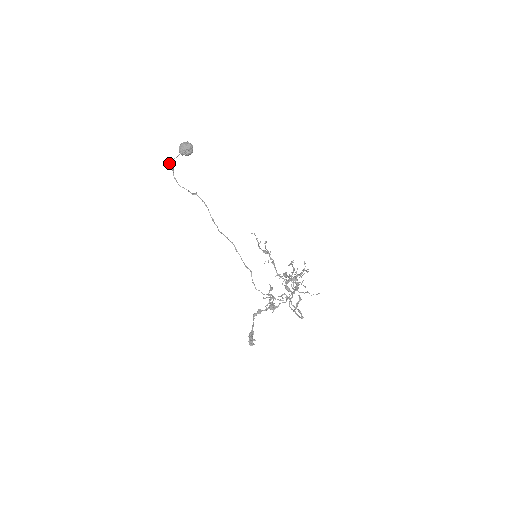
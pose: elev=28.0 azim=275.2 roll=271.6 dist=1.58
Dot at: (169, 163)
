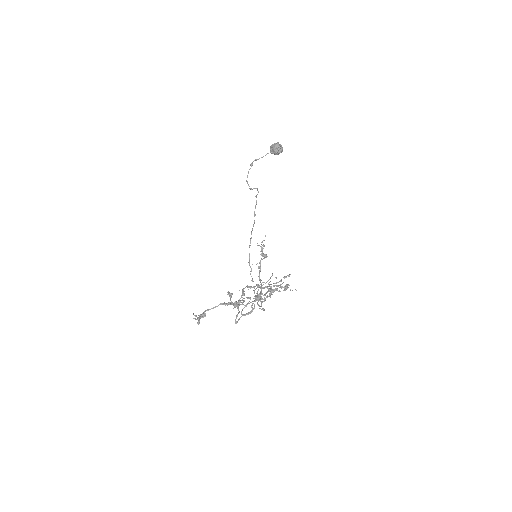
Dot at: (255, 159)
